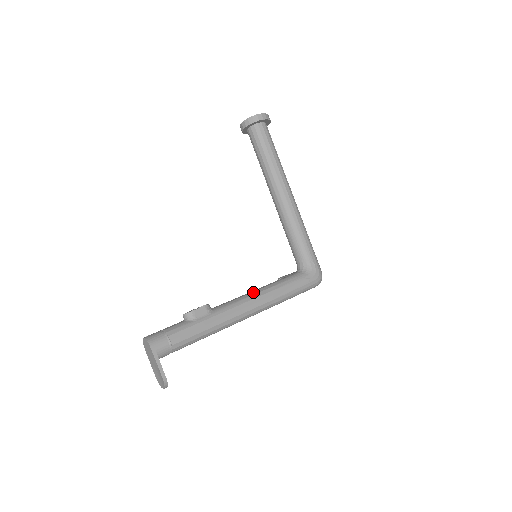
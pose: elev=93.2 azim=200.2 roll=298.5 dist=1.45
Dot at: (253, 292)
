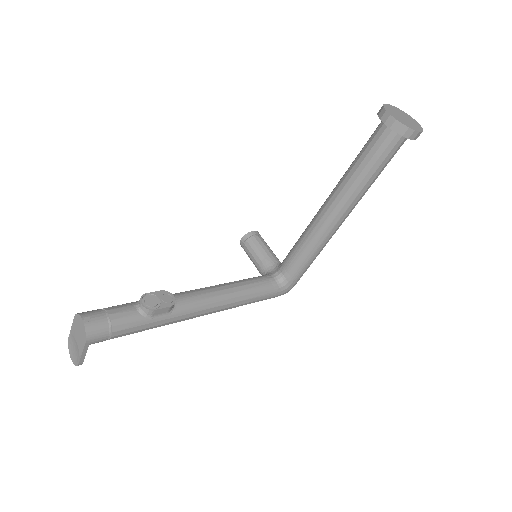
Dot at: (224, 295)
